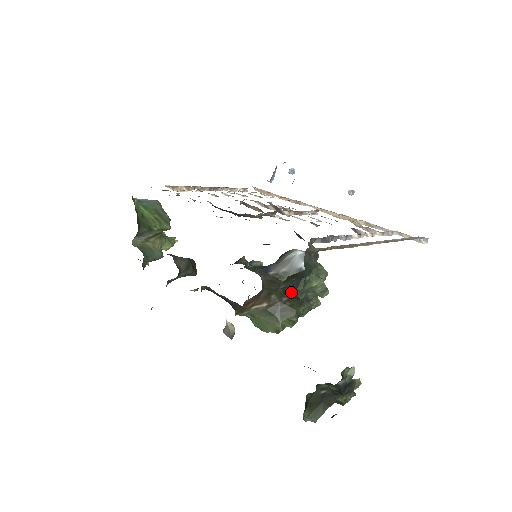
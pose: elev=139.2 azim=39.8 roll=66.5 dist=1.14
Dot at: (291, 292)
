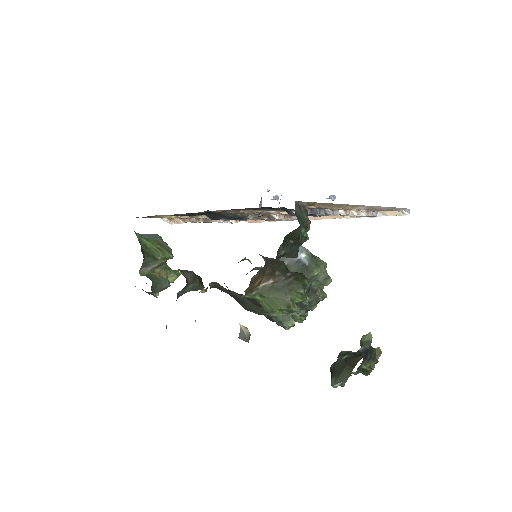
Dot at: occluded
